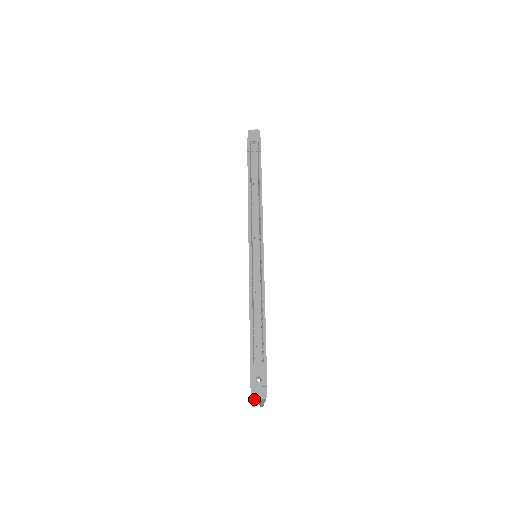
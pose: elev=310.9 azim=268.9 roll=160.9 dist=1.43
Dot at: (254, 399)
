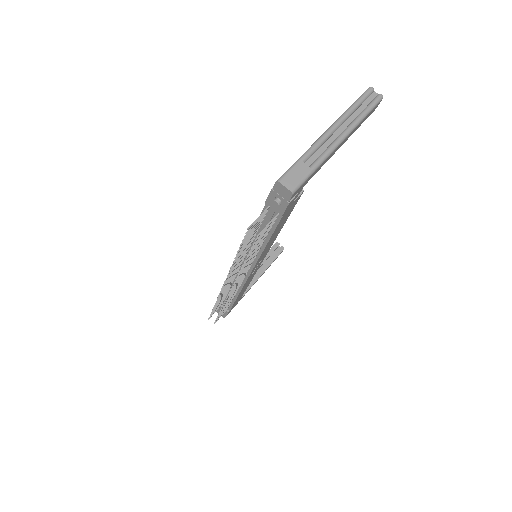
Dot at: occluded
